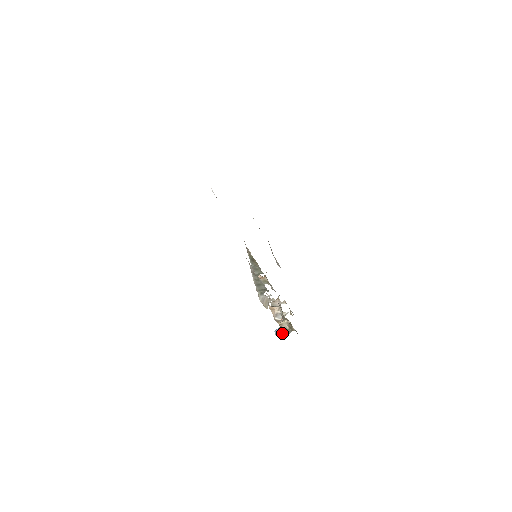
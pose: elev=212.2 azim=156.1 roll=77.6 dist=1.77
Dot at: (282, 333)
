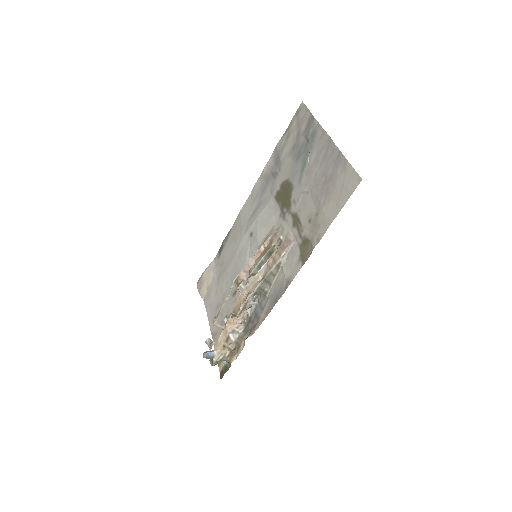
Dot at: (213, 359)
